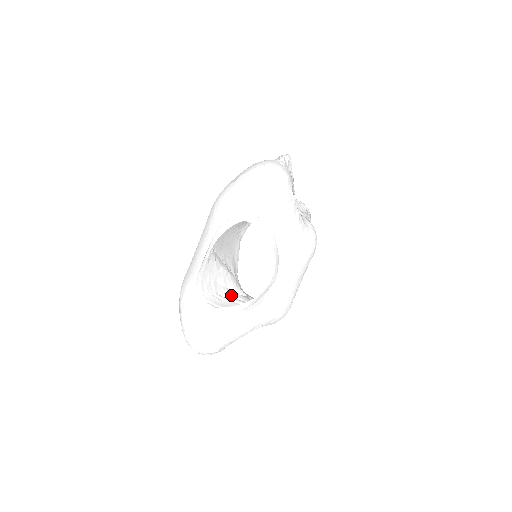
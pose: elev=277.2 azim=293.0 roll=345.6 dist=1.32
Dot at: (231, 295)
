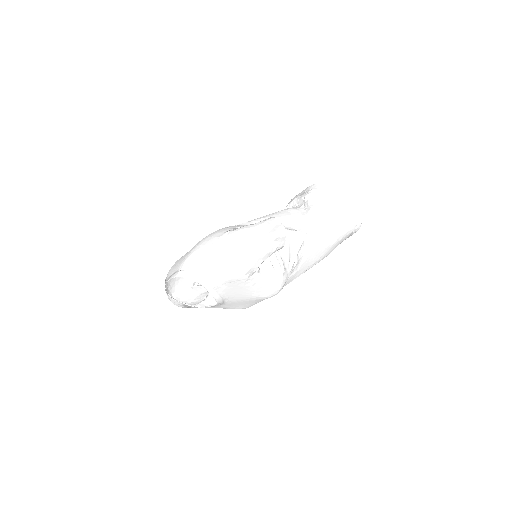
Dot at: occluded
